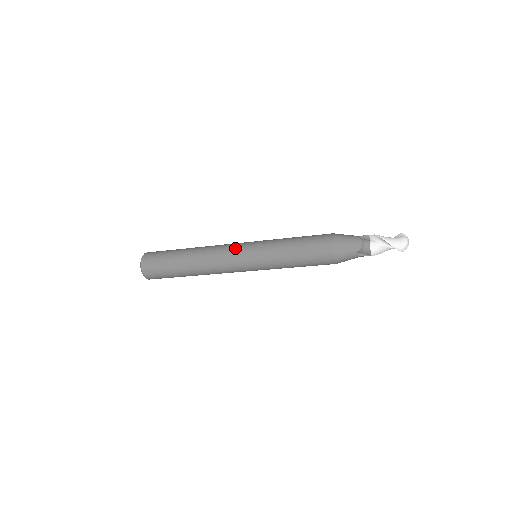
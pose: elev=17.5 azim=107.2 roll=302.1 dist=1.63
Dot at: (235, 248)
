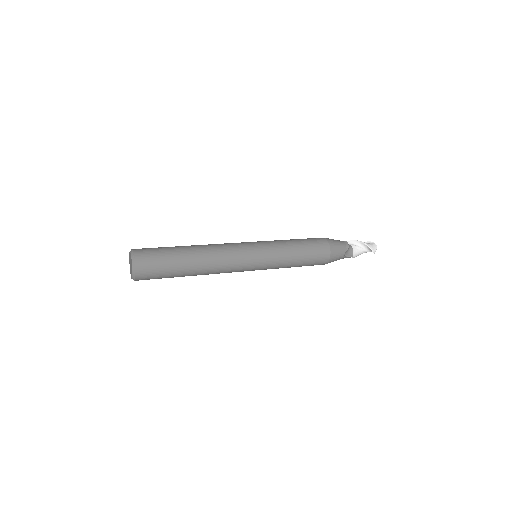
Dot at: (242, 244)
